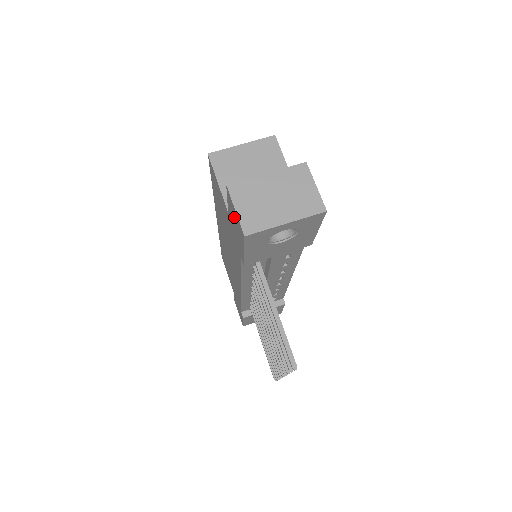
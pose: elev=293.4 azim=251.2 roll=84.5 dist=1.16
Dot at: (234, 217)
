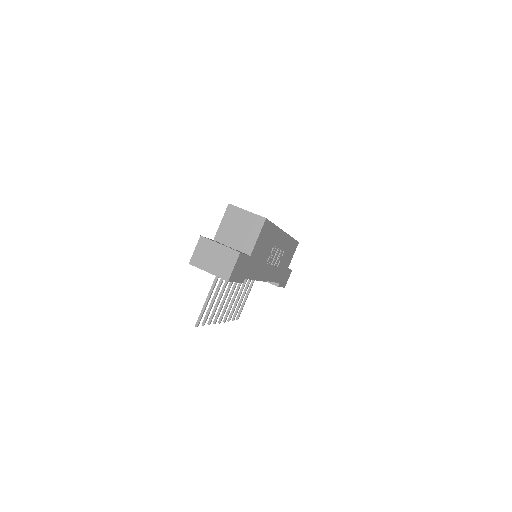
Dot at: occluded
